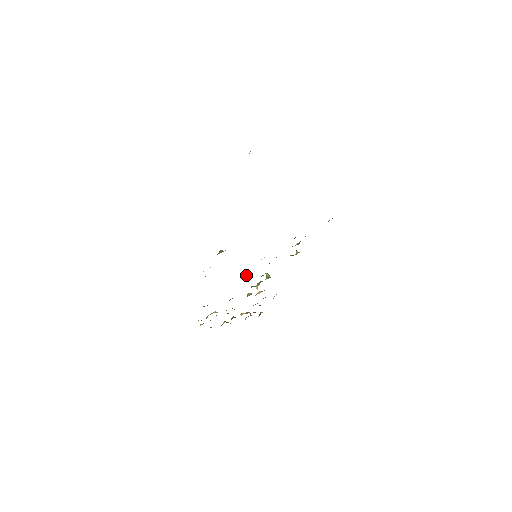
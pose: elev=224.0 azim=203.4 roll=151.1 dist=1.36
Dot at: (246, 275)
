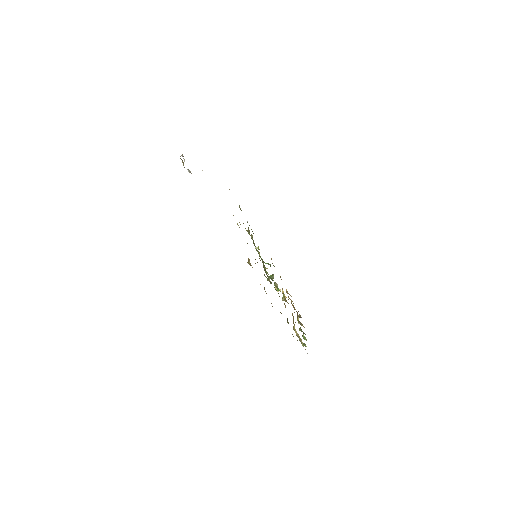
Dot at: occluded
